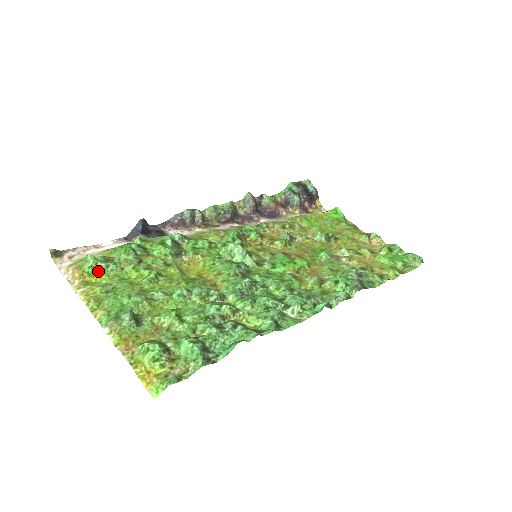
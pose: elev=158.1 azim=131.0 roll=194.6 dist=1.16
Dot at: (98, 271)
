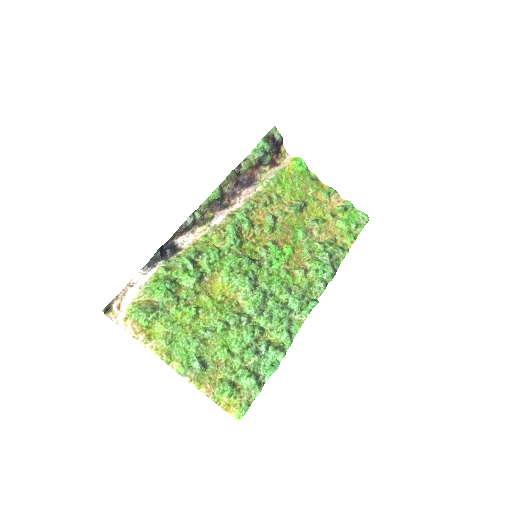
Dot at: (152, 322)
